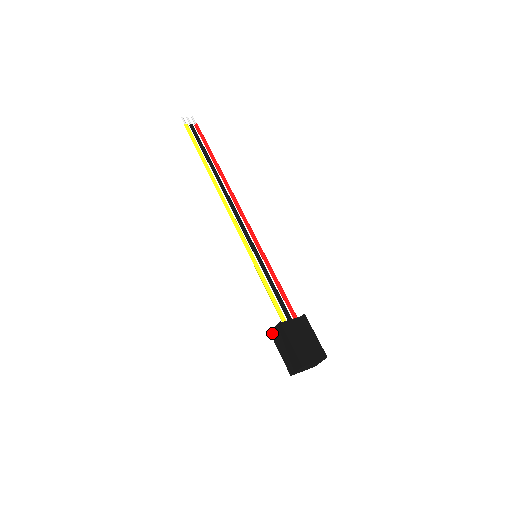
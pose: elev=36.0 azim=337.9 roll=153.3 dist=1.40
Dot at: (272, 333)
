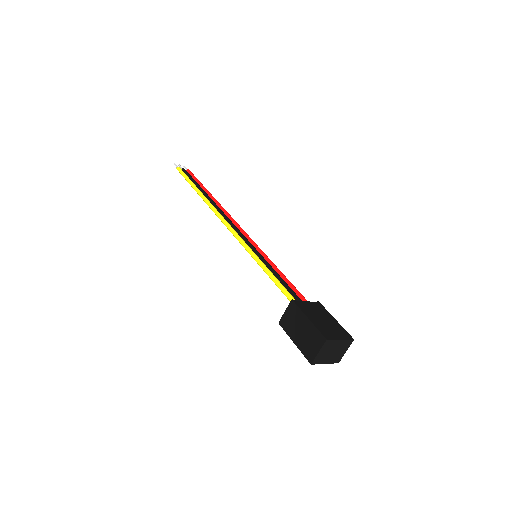
Dot at: (282, 322)
